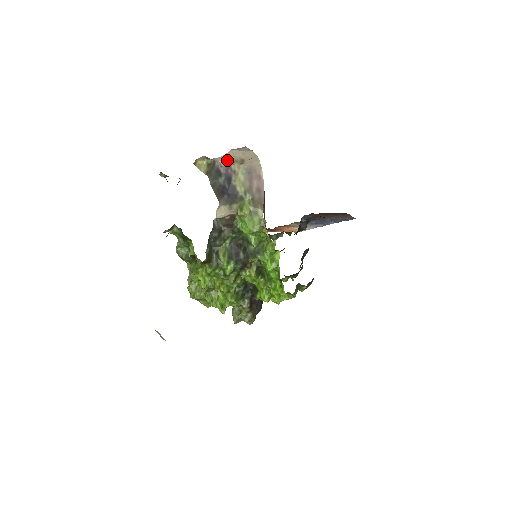
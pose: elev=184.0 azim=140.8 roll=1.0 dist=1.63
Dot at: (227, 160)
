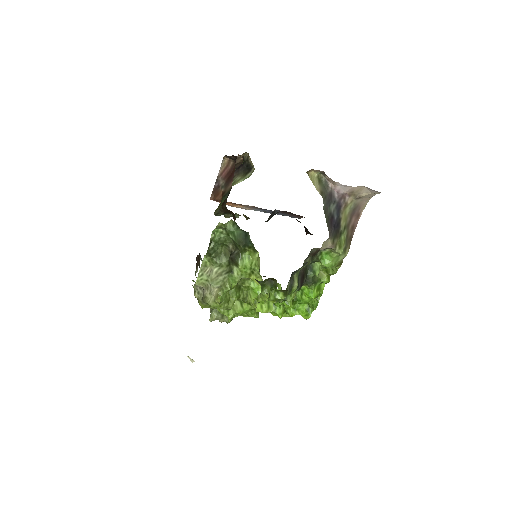
Dot at: (349, 191)
